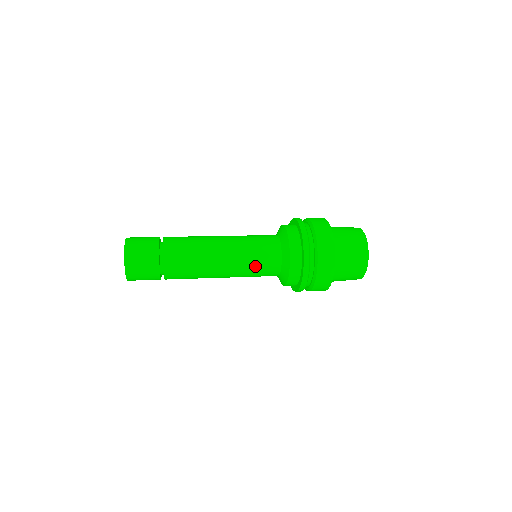
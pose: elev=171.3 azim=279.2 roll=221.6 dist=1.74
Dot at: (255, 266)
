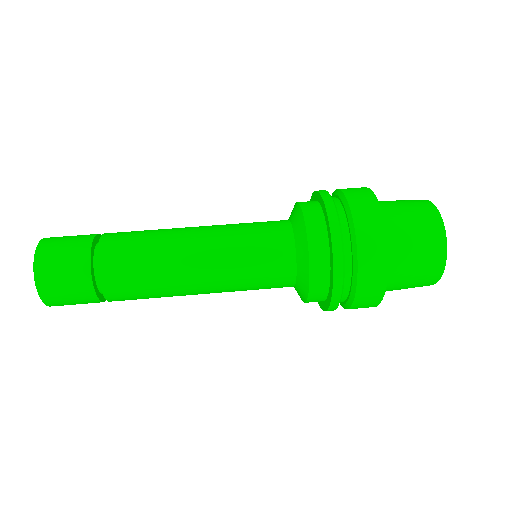
Dot at: occluded
